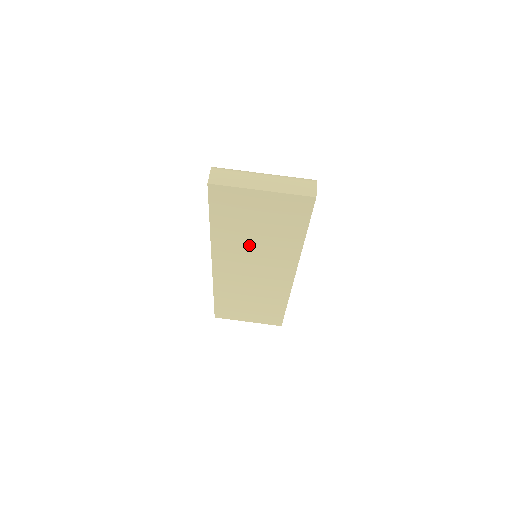
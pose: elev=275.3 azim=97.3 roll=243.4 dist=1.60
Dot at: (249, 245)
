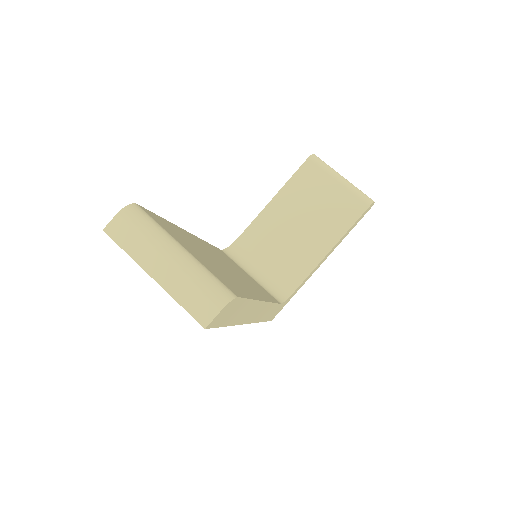
Dot at: occluded
